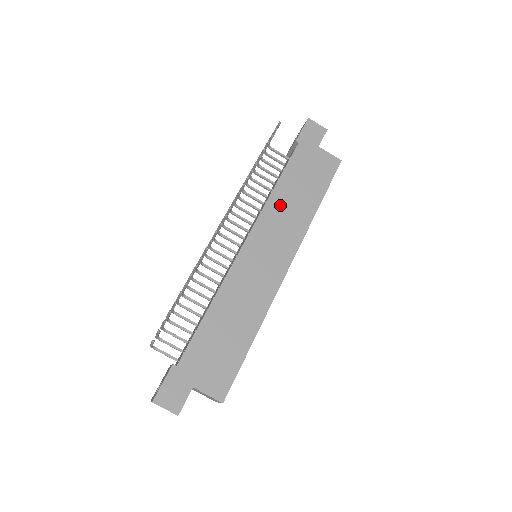
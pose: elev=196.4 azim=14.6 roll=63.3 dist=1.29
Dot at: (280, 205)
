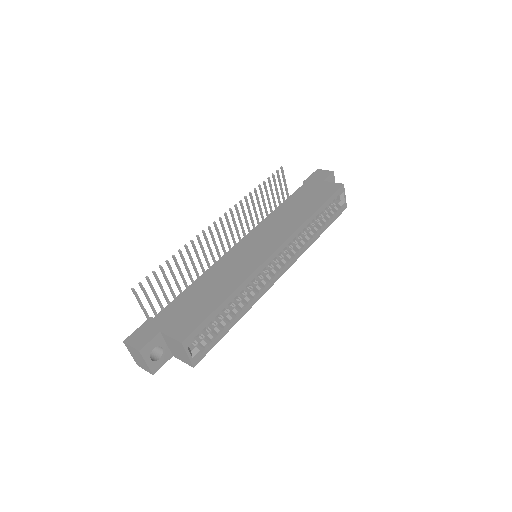
Dot at: (279, 216)
